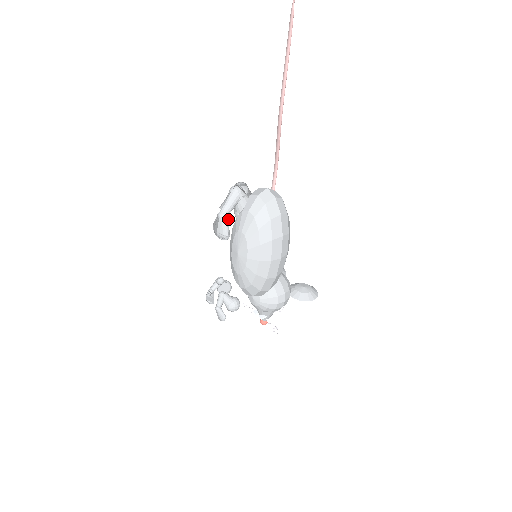
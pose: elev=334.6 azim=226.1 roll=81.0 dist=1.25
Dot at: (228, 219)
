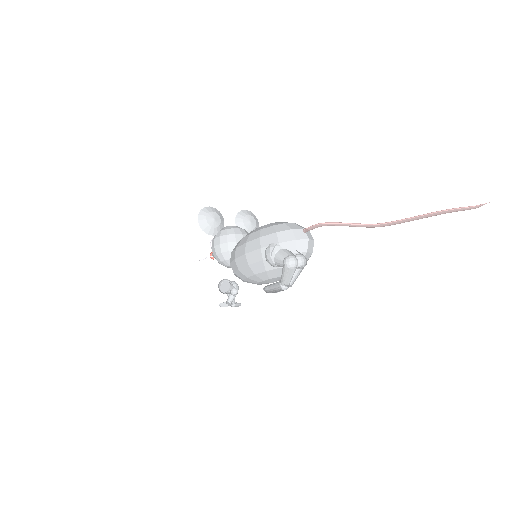
Dot at: occluded
